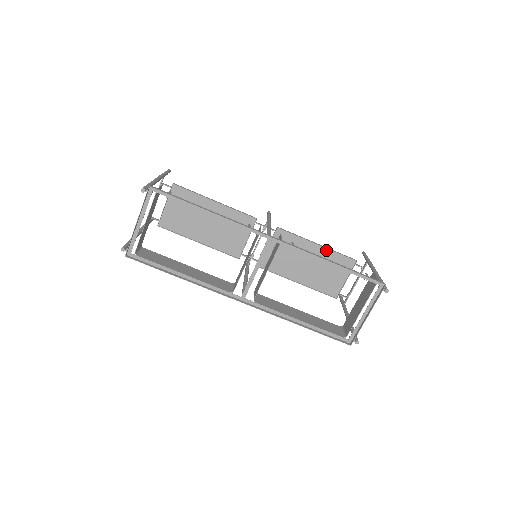
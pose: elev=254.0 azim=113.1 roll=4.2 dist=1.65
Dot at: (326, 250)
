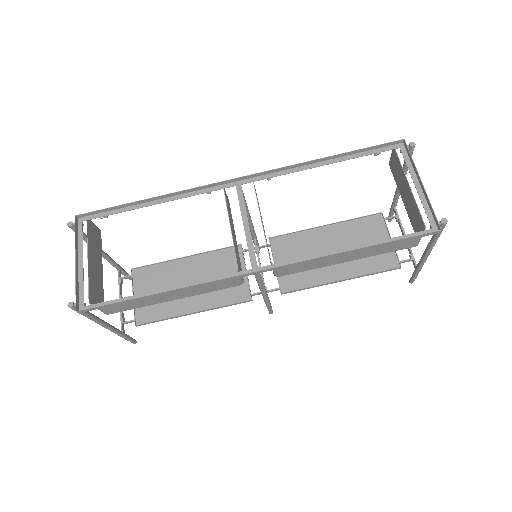
Dot at: (339, 225)
